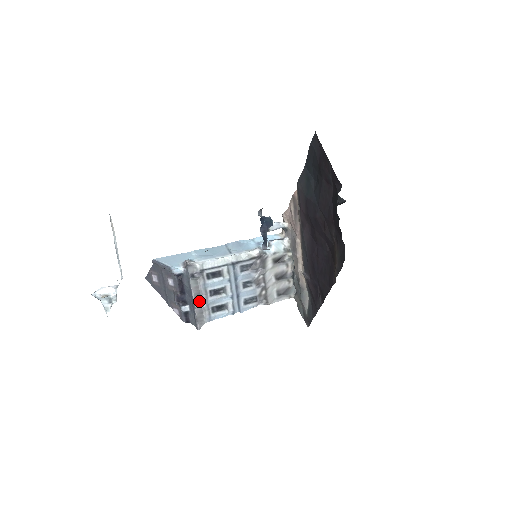
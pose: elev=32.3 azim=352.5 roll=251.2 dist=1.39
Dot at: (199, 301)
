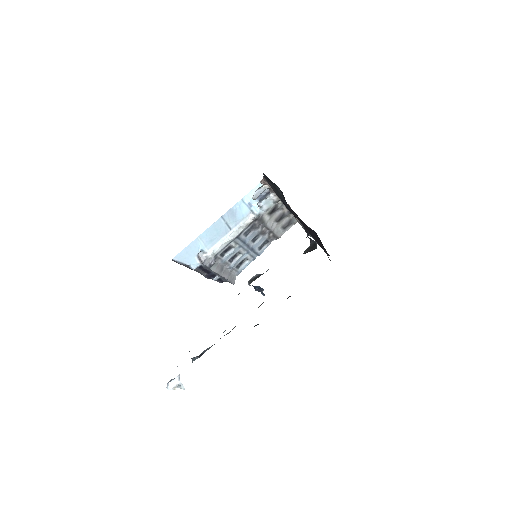
Dot at: (224, 271)
